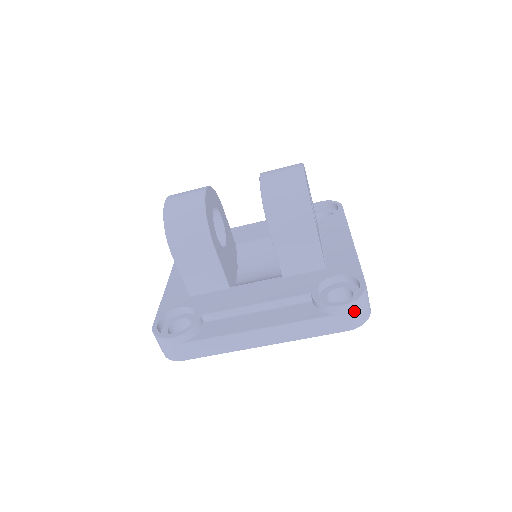
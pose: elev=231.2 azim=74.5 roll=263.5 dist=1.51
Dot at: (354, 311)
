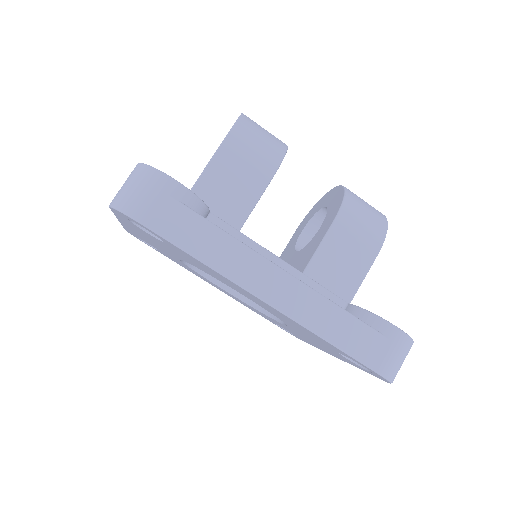
Dot at: (401, 349)
